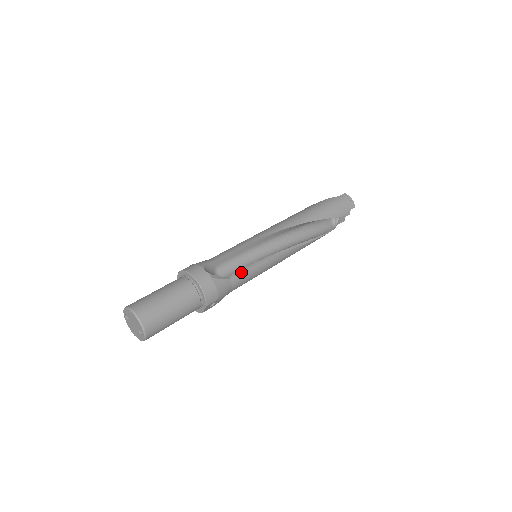
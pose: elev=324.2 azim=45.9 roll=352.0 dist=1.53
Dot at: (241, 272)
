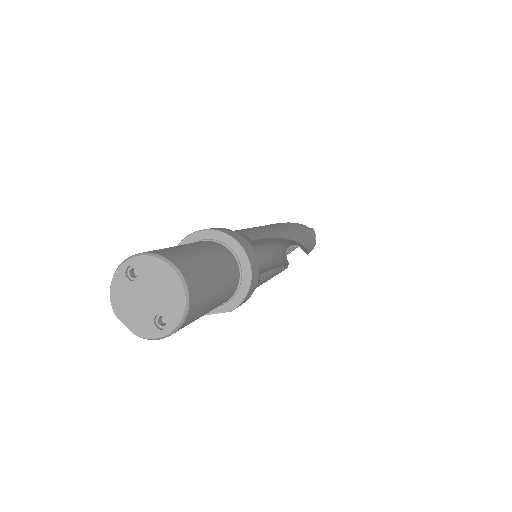
Dot at: (266, 276)
